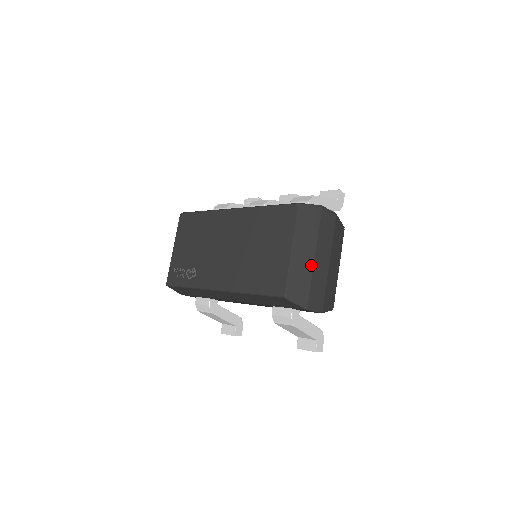
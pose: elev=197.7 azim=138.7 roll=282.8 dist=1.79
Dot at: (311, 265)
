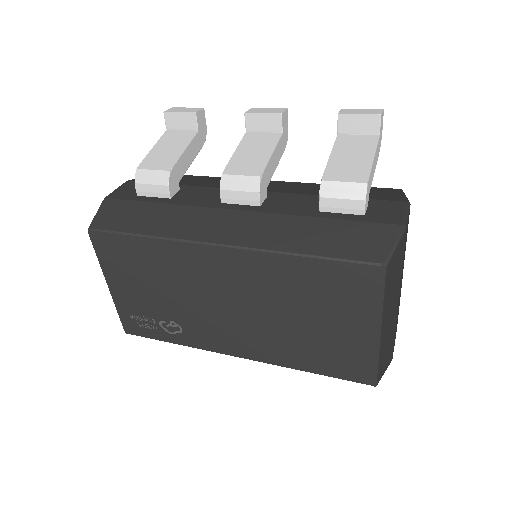
Dot at: (395, 315)
